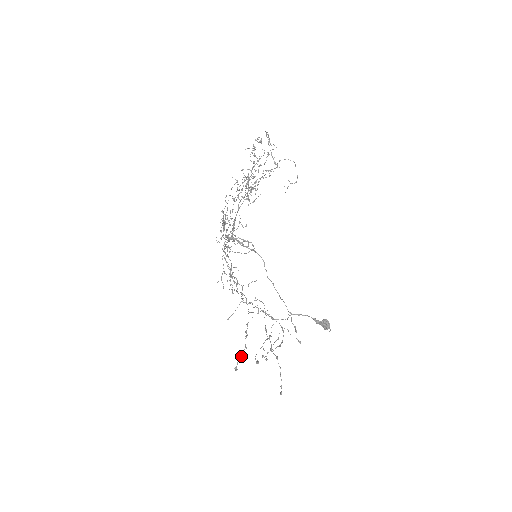
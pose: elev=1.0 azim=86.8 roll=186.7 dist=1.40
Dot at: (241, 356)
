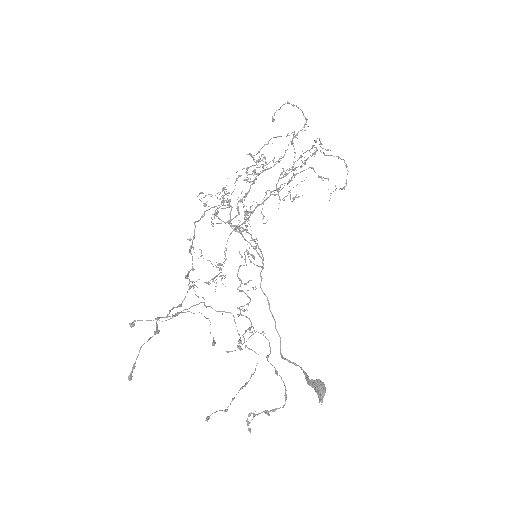
Dot at: occluded
